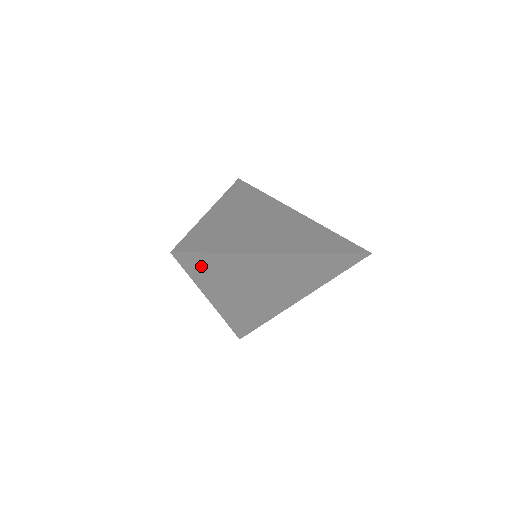
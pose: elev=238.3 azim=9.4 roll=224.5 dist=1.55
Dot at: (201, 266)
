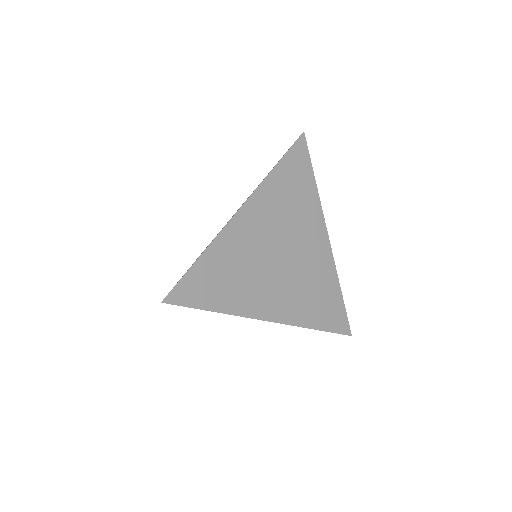
Dot at: (204, 290)
